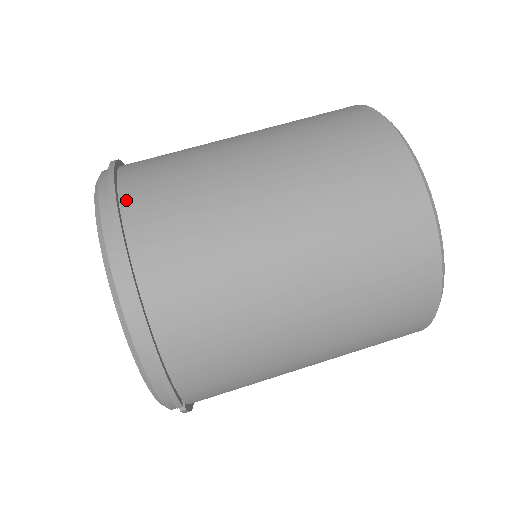
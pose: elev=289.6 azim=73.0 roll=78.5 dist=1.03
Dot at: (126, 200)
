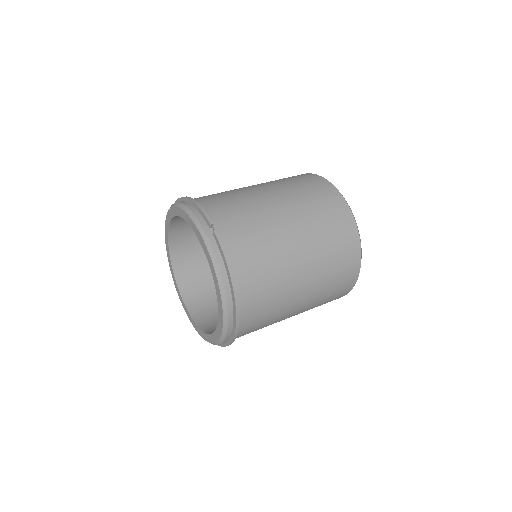
Dot at: occluded
